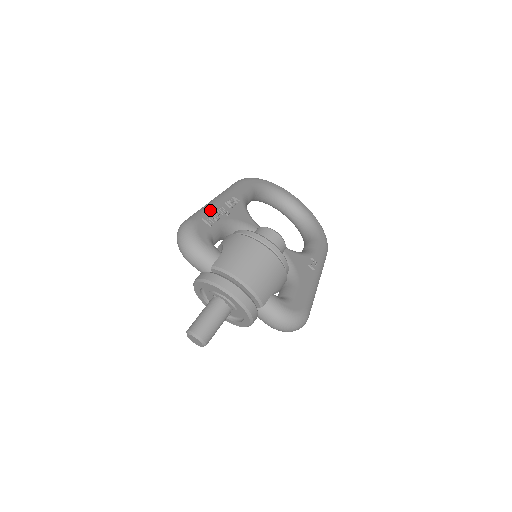
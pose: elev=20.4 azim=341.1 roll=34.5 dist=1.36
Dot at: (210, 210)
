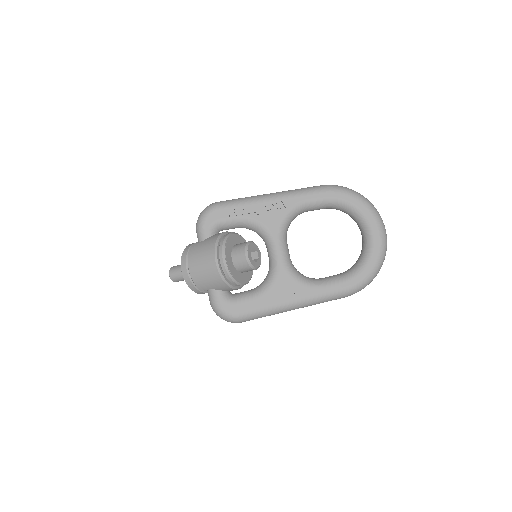
Dot at: (242, 204)
